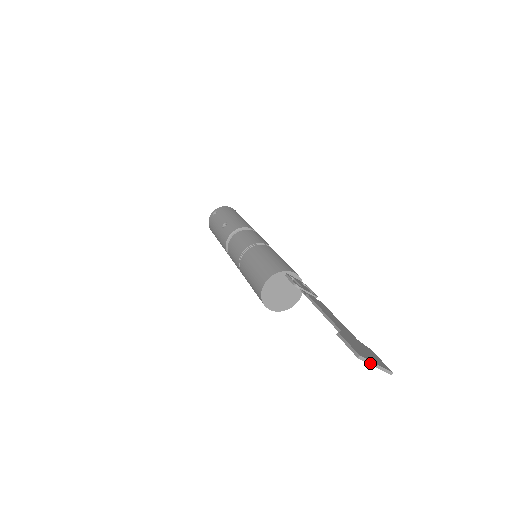
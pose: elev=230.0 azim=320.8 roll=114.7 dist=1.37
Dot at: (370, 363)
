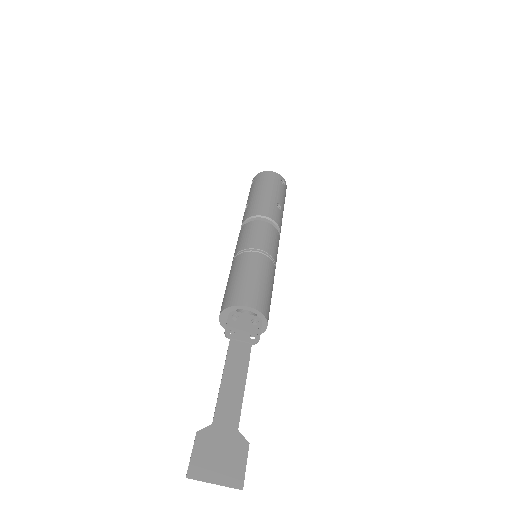
Dot at: (205, 481)
